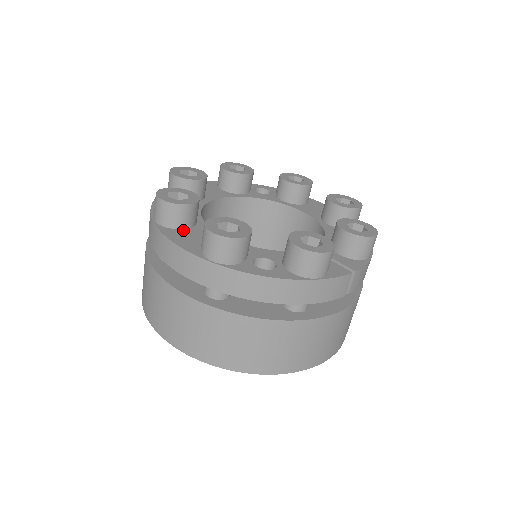
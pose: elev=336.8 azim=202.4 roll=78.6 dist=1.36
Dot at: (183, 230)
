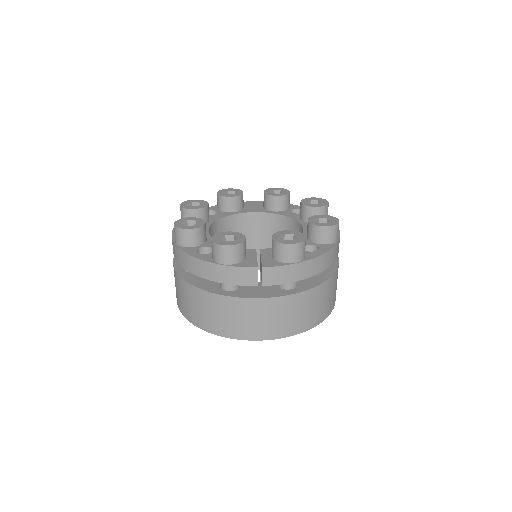
Dot at: occluded
